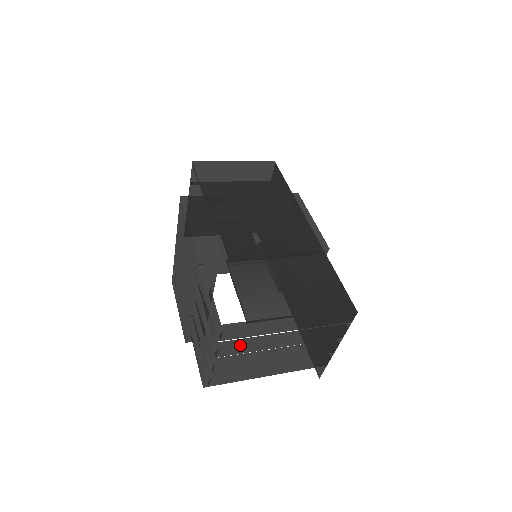
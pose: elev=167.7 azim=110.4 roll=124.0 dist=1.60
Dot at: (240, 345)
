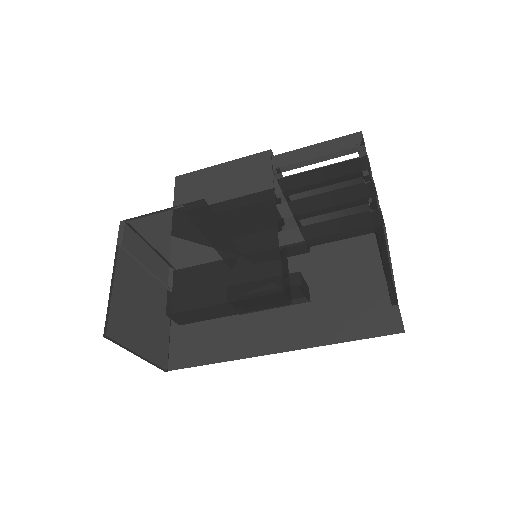
Dot at: occluded
